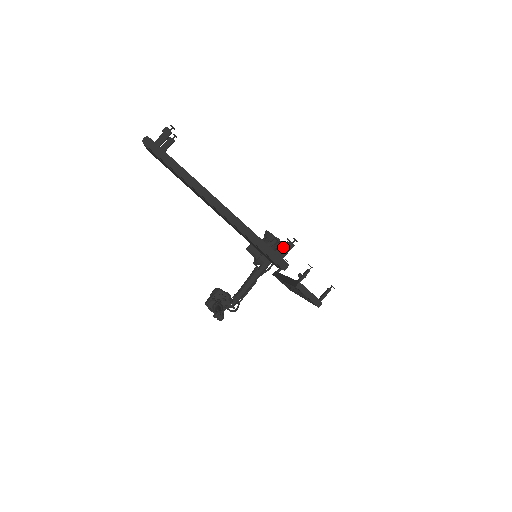
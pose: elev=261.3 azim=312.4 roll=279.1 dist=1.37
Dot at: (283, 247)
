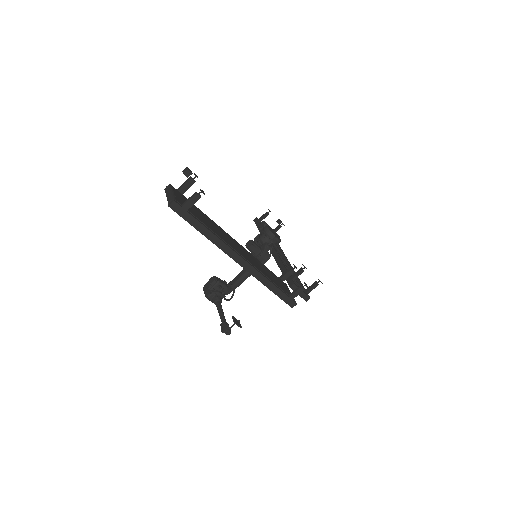
Dot at: (289, 274)
